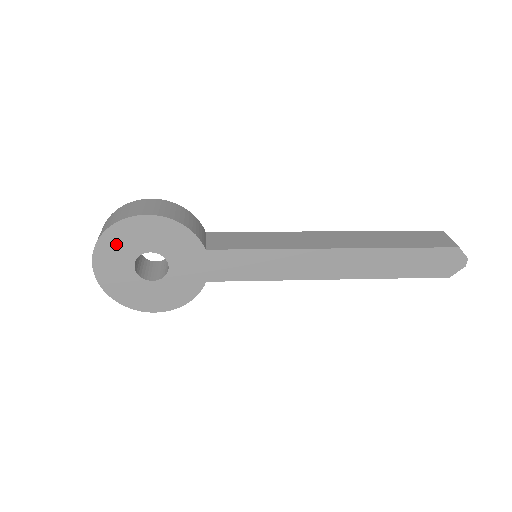
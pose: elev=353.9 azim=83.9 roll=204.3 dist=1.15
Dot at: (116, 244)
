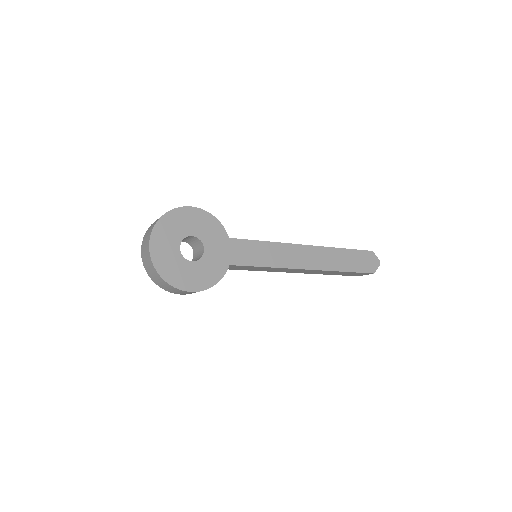
Dot at: (169, 227)
